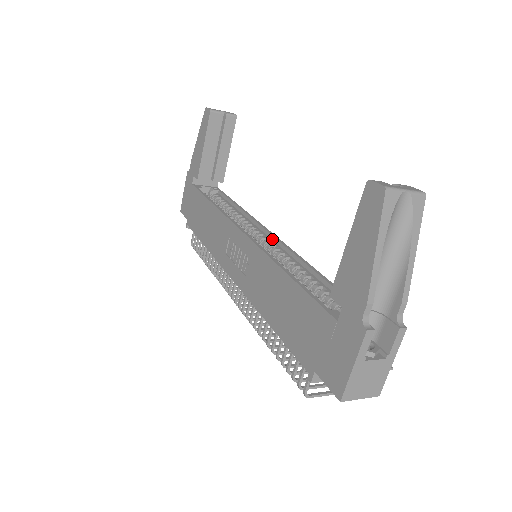
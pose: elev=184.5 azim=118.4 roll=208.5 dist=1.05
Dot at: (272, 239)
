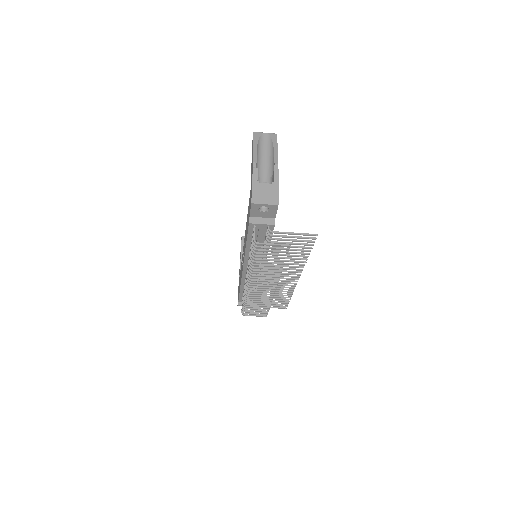
Dot at: occluded
